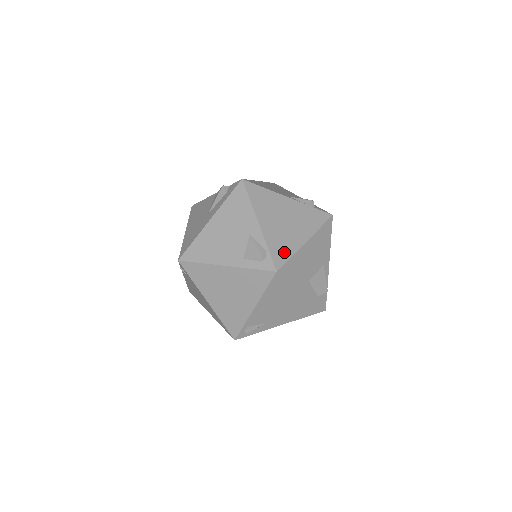
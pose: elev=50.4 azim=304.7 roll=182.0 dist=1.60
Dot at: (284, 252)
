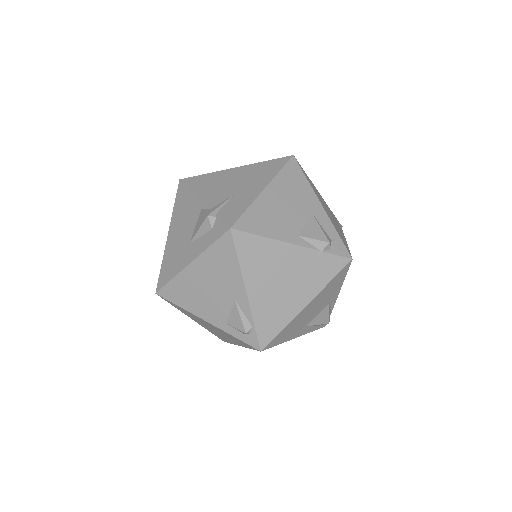
Dot at: (274, 325)
